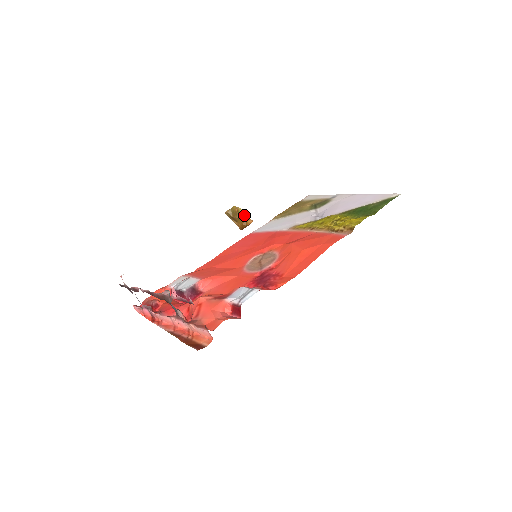
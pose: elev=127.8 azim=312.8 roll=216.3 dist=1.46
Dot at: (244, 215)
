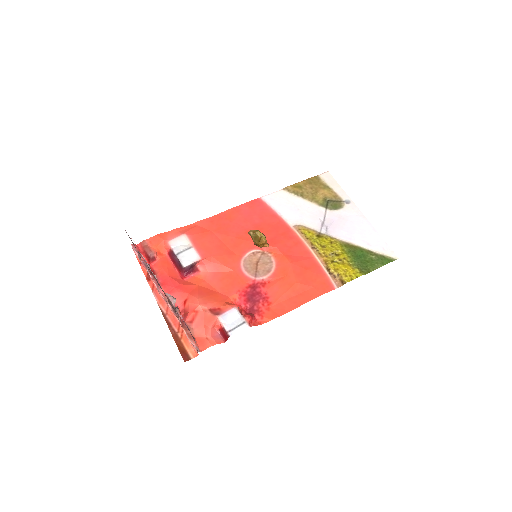
Dot at: (264, 242)
